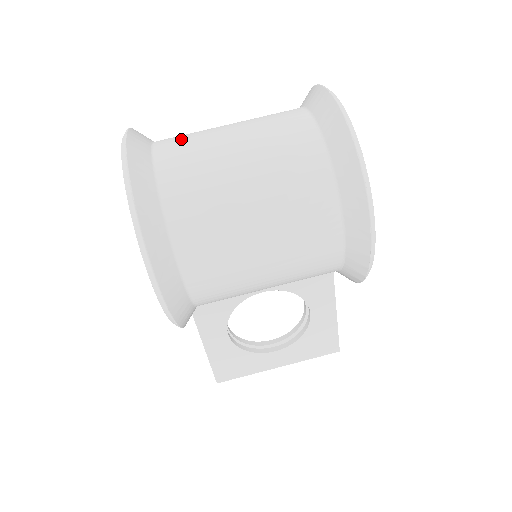
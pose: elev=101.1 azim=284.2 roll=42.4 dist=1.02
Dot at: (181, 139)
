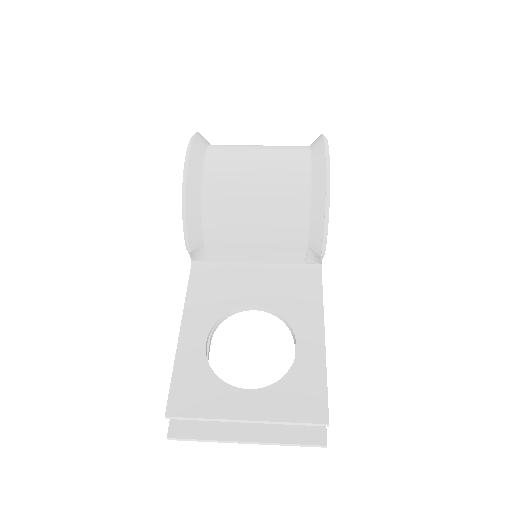
Dot at: occluded
